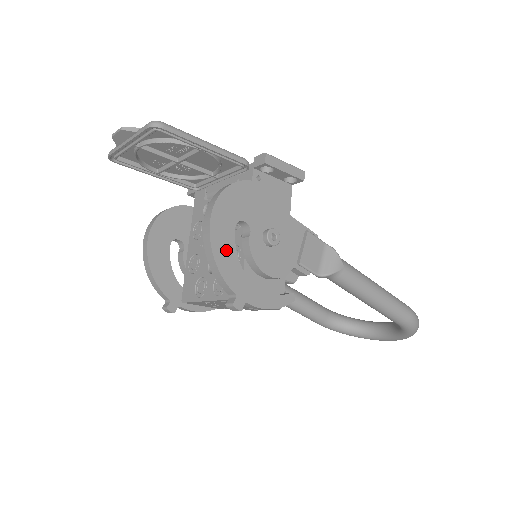
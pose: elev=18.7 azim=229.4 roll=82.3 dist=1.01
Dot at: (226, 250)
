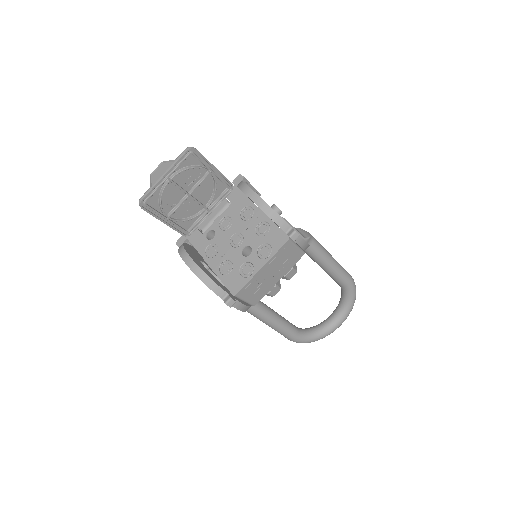
Dot at: occluded
